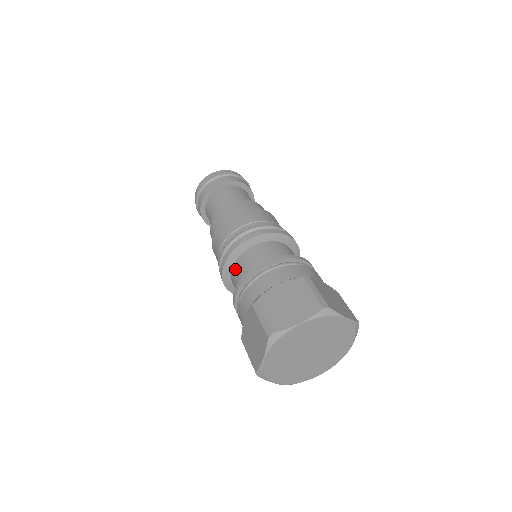
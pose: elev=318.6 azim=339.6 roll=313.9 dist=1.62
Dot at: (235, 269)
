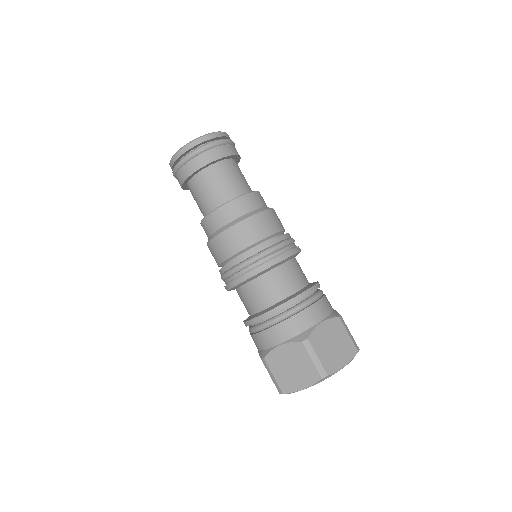
Dot at: (260, 284)
